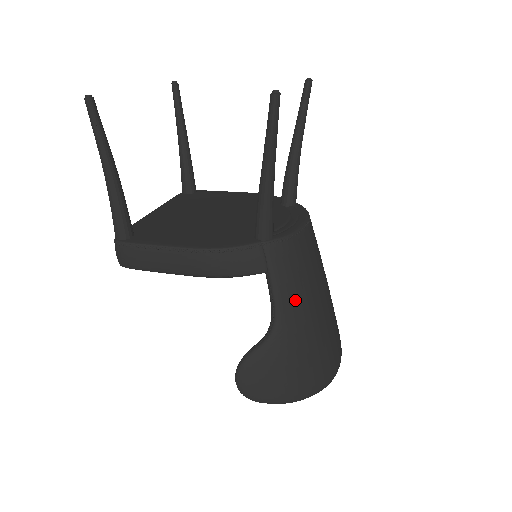
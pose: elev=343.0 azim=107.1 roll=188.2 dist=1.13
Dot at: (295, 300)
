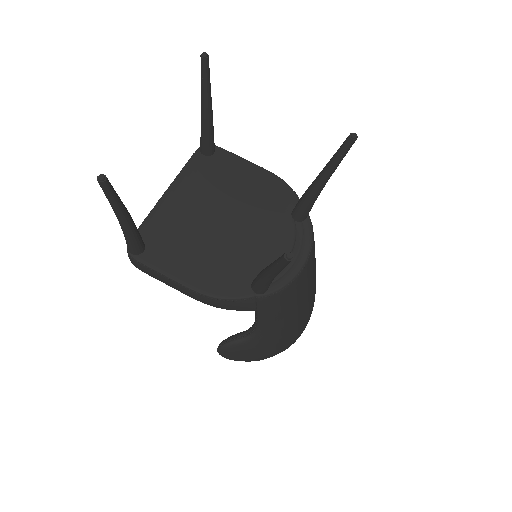
Dot at: (275, 321)
